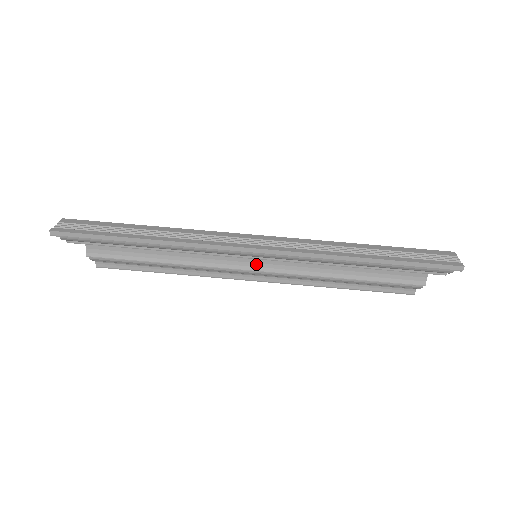
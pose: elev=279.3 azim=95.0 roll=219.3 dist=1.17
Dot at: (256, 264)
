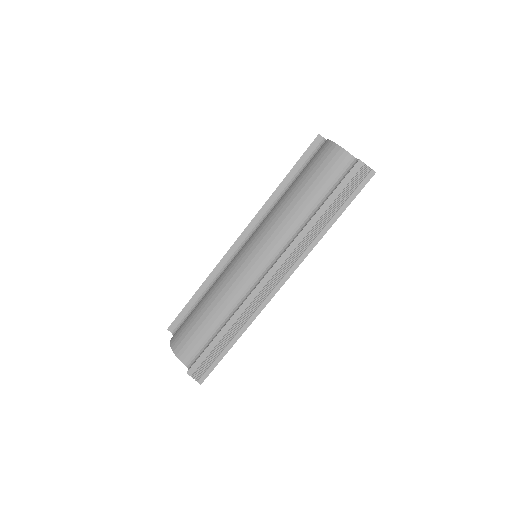
Dot at: occluded
